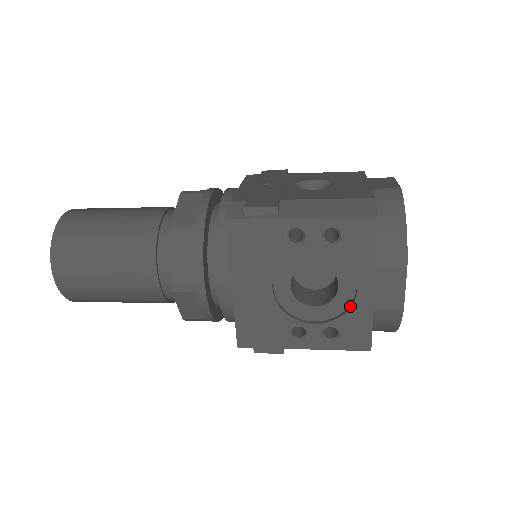
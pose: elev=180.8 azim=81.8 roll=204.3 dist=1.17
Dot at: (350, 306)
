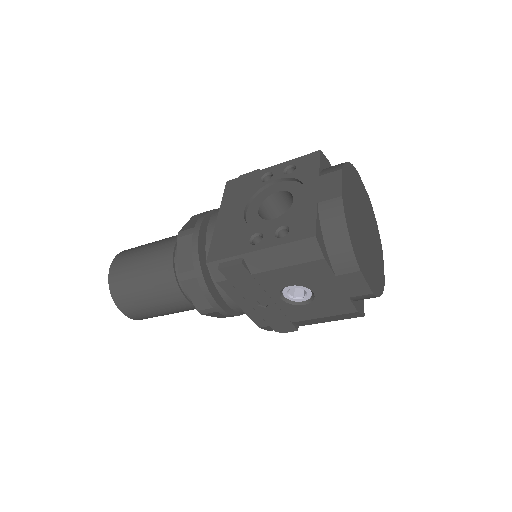
Dot at: (299, 207)
